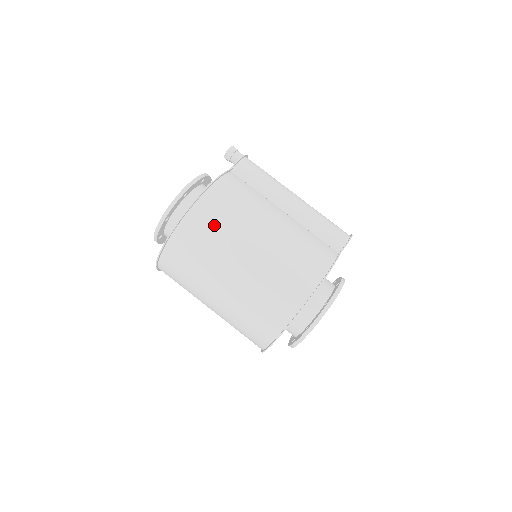
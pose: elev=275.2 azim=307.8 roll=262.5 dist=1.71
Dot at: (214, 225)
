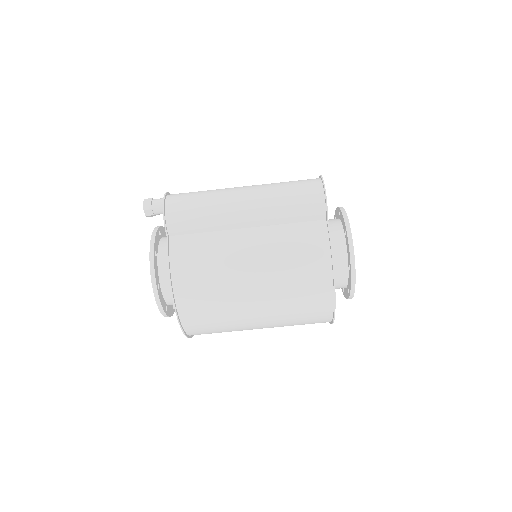
Dot at: (208, 308)
